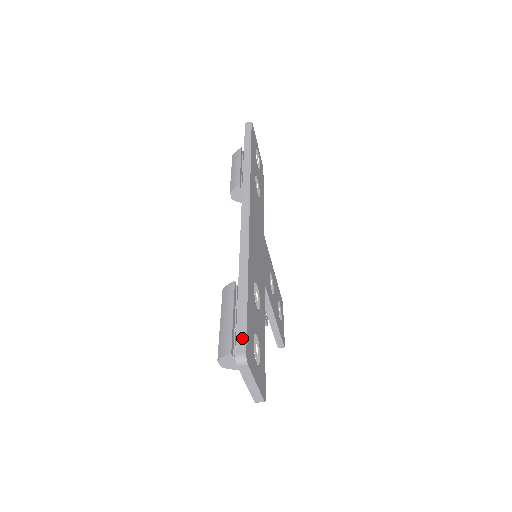
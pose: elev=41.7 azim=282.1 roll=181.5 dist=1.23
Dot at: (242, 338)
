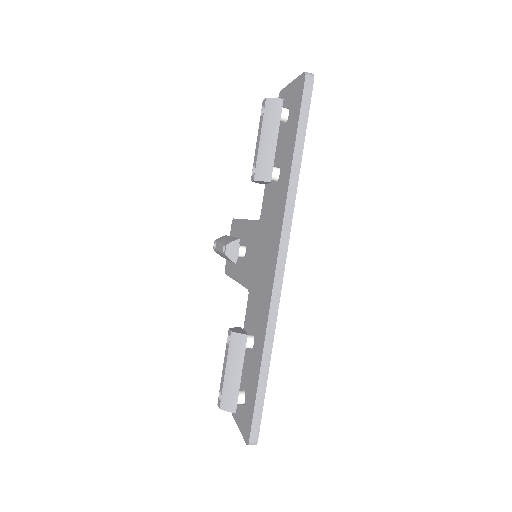
Dot at: (257, 427)
